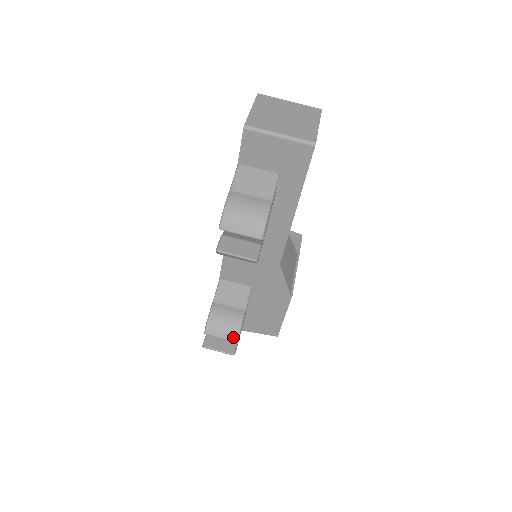
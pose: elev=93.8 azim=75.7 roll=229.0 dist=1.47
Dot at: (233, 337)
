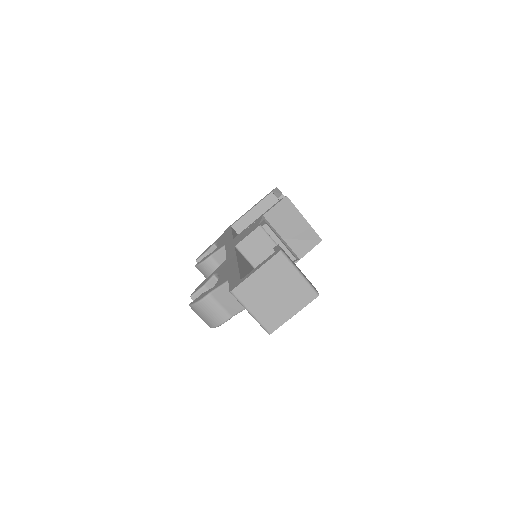
Dot at: occluded
